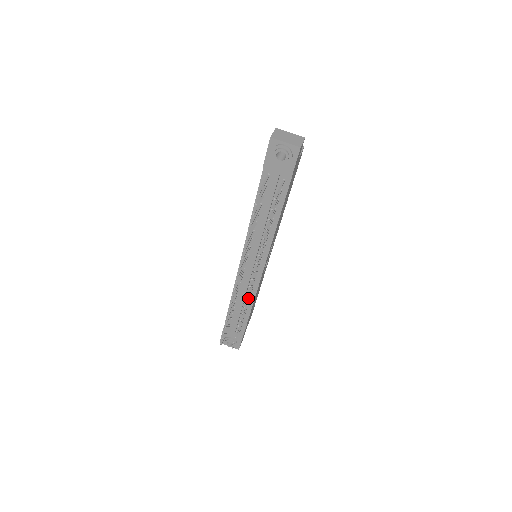
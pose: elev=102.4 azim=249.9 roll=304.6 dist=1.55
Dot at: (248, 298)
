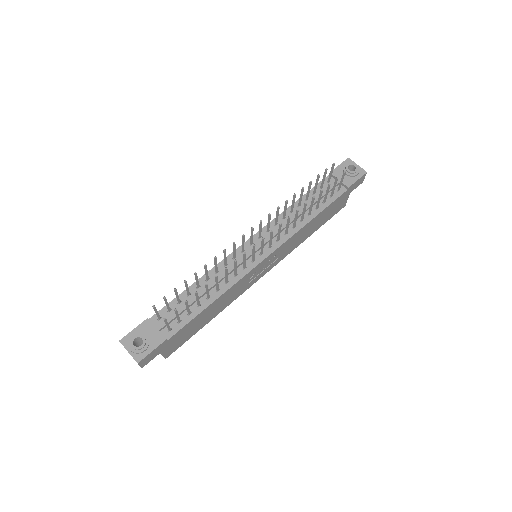
Dot at: occluded
